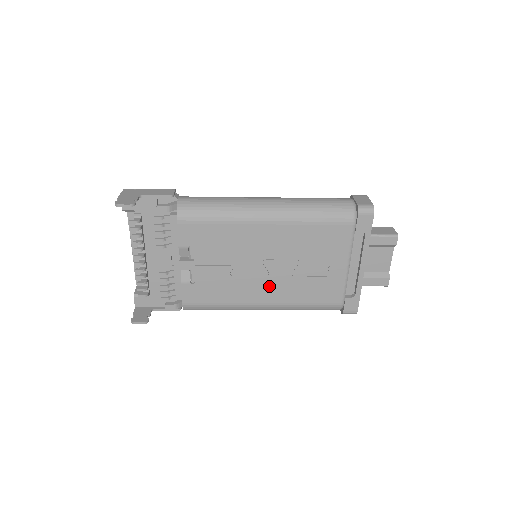
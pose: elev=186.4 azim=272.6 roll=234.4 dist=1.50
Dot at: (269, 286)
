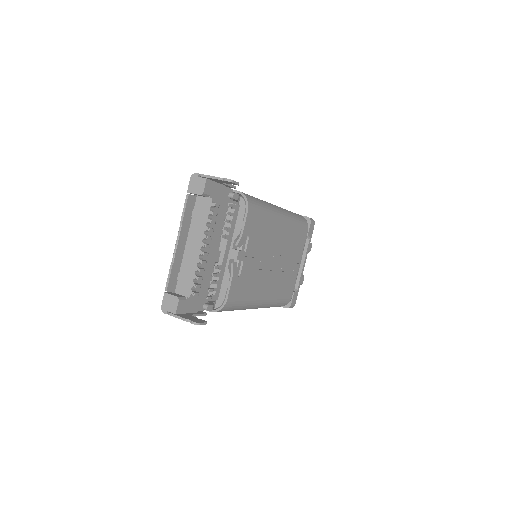
Dot at: (270, 280)
